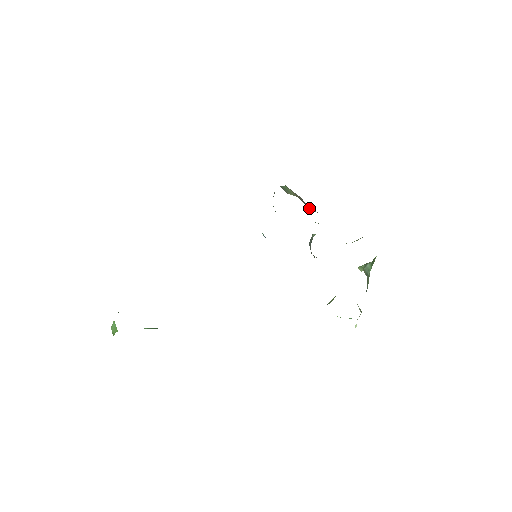
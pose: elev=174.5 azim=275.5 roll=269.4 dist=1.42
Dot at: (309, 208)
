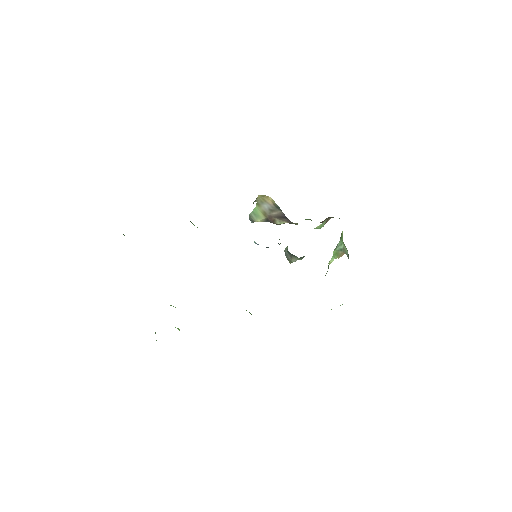
Dot at: (280, 214)
